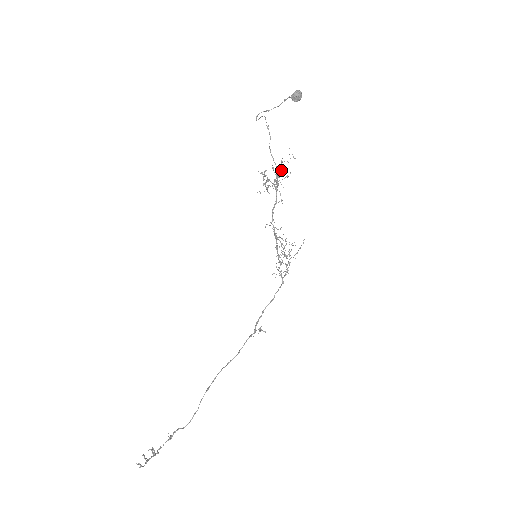
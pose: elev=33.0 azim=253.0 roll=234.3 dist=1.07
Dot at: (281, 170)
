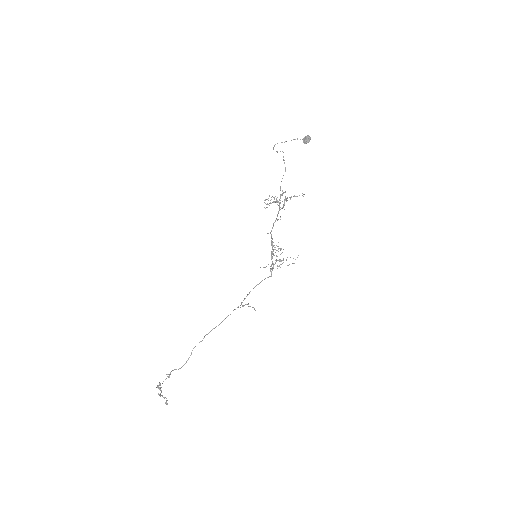
Dot at: (285, 196)
